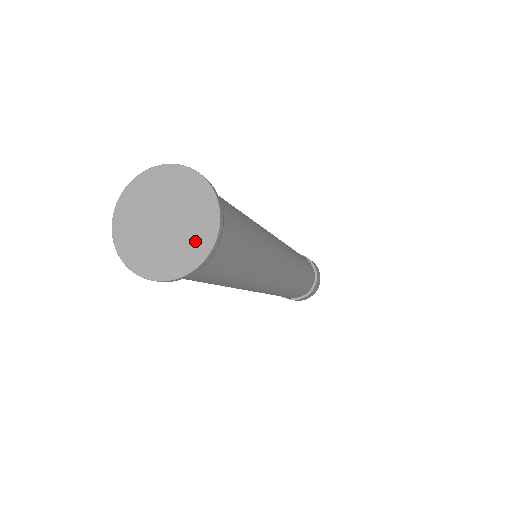
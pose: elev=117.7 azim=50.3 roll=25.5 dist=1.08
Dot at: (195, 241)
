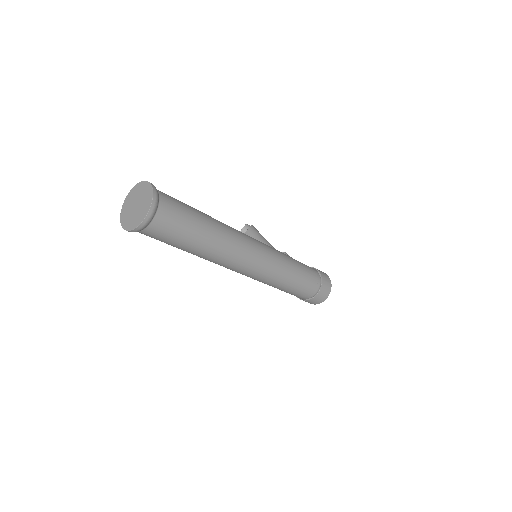
Dot at: (142, 213)
